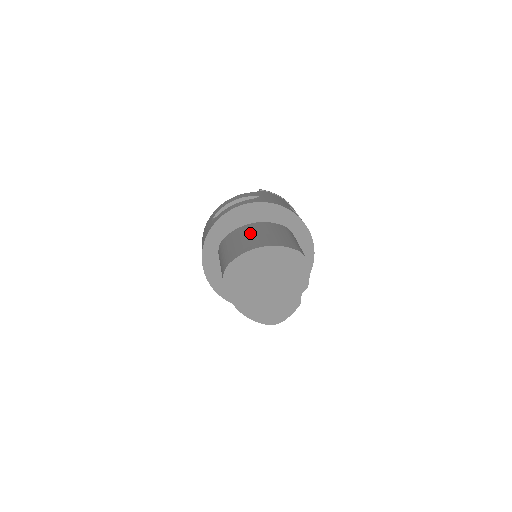
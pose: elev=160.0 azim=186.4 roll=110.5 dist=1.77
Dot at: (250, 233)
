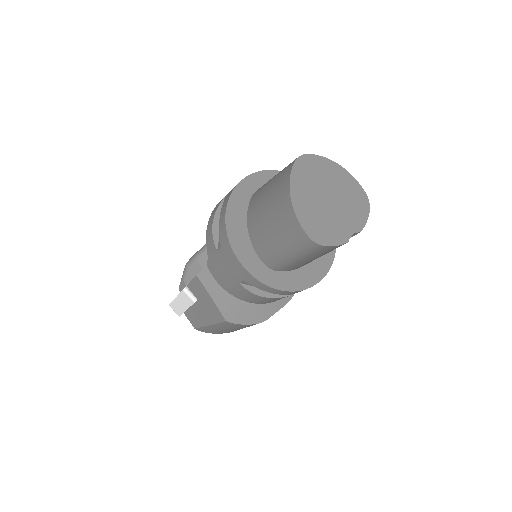
Dot at: occluded
